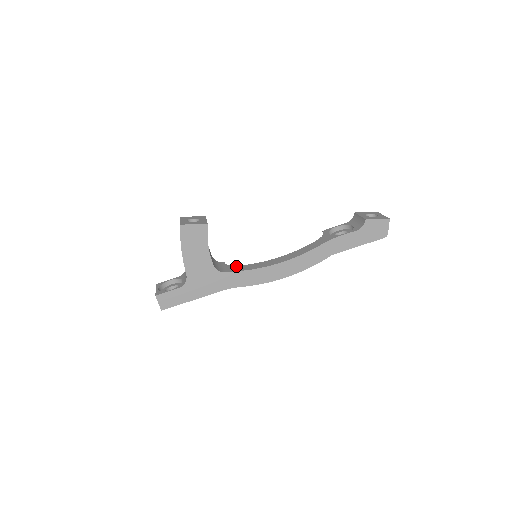
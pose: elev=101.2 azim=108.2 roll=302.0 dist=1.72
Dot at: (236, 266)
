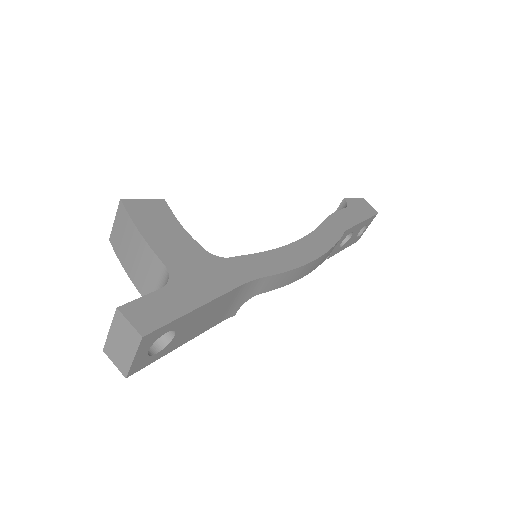
Dot at: occluded
